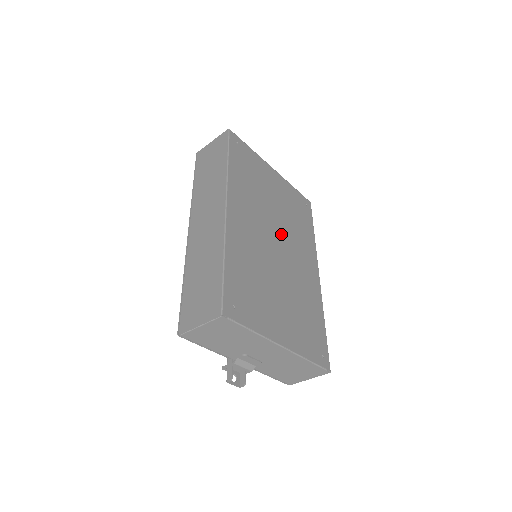
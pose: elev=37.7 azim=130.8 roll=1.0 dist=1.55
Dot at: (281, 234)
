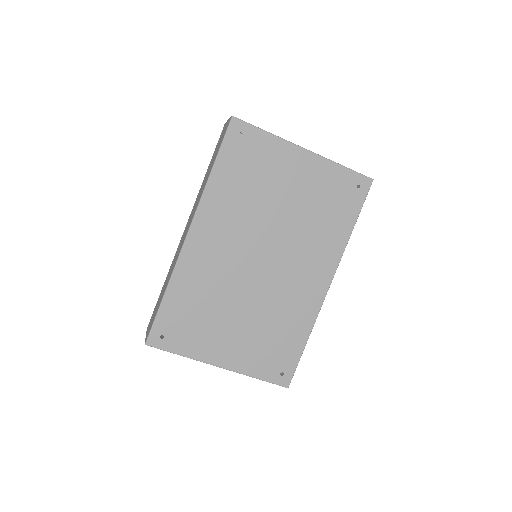
Dot at: (275, 245)
